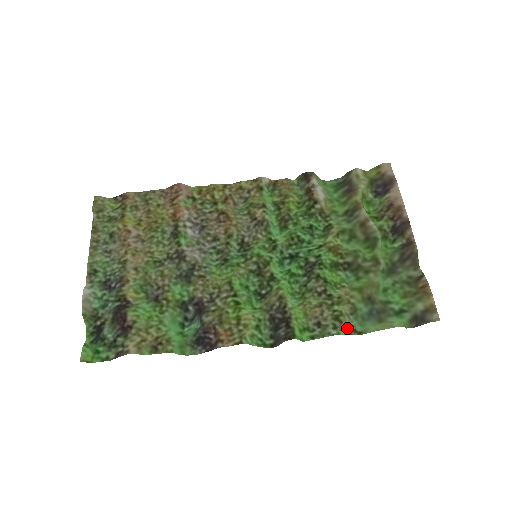
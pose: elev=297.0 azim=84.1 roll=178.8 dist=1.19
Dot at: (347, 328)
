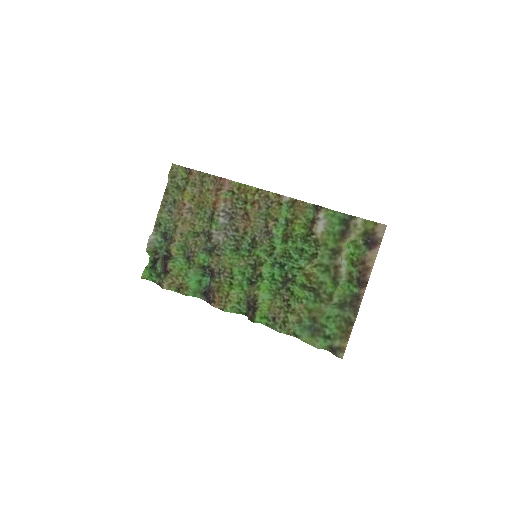
Dot at: (289, 330)
